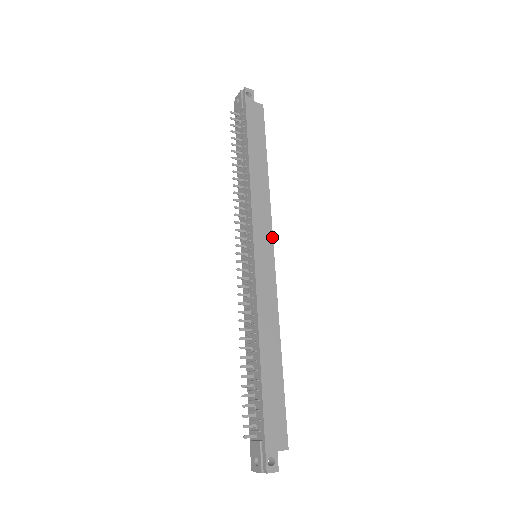
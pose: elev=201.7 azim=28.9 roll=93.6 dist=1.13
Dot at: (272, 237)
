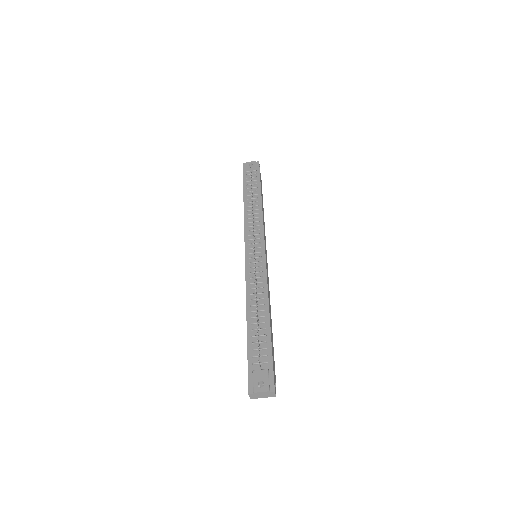
Dot at: occluded
